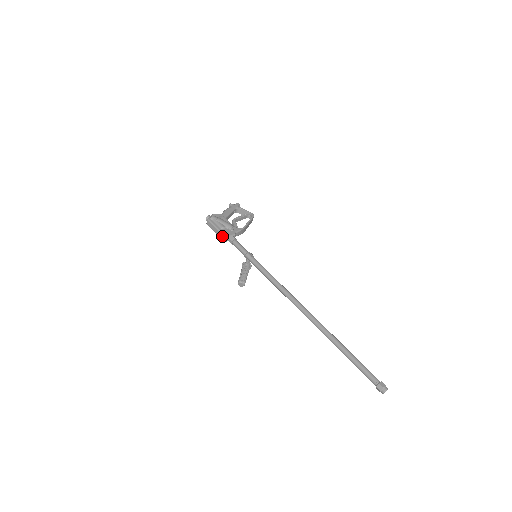
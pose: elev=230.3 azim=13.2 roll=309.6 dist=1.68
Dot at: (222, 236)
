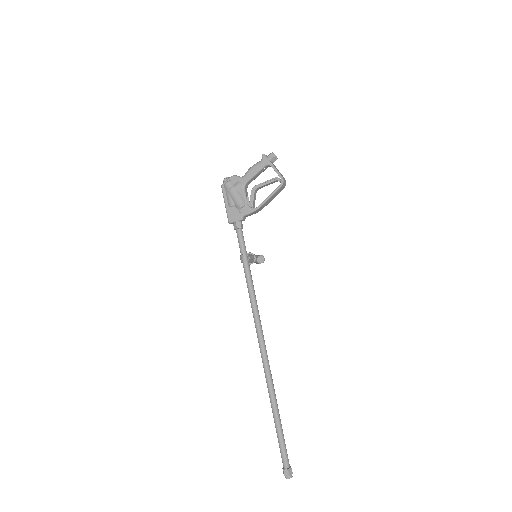
Dot at: (228, 218)
